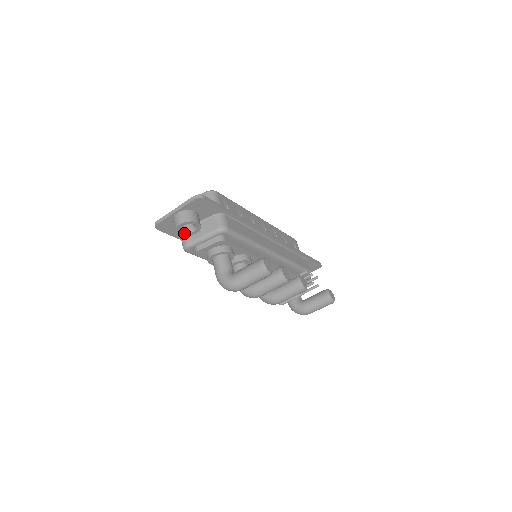
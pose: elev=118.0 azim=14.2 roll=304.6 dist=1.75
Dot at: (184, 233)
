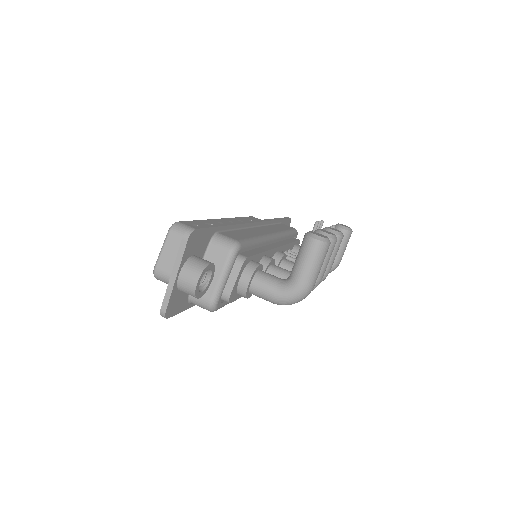
Dot at: (203, 291)
